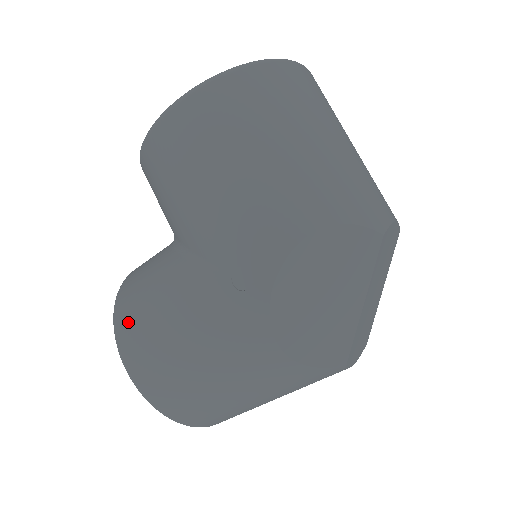
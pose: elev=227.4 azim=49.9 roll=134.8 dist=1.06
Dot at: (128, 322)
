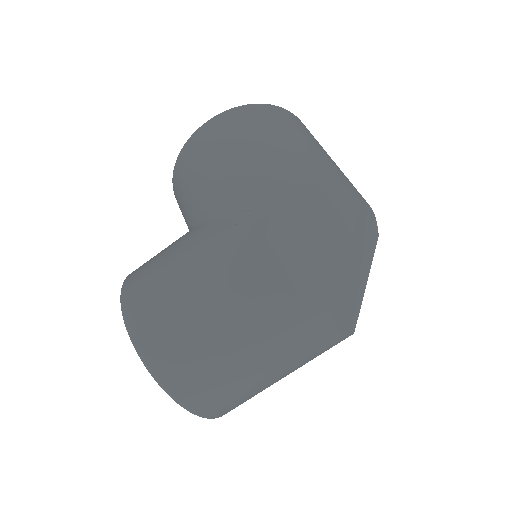
Dot at: (136, 280)
